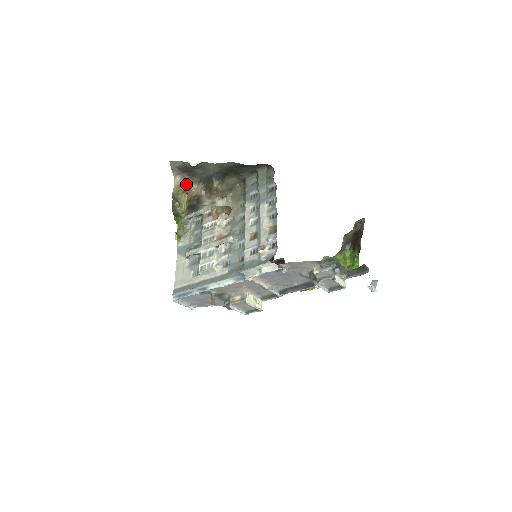
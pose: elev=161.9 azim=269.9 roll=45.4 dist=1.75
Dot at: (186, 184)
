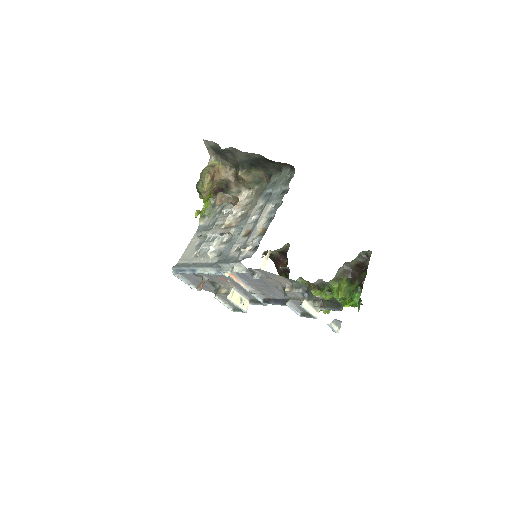
Dot at: (217, 166)
